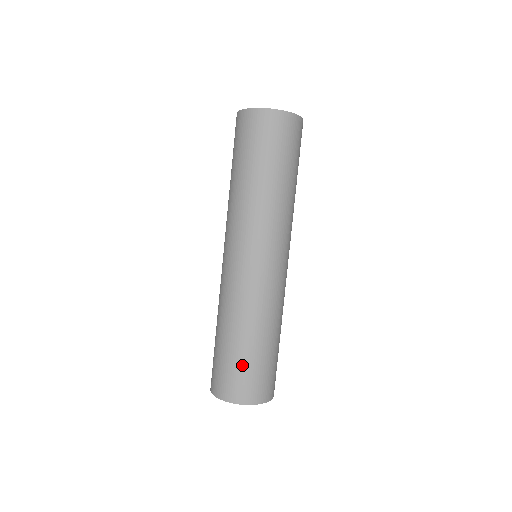
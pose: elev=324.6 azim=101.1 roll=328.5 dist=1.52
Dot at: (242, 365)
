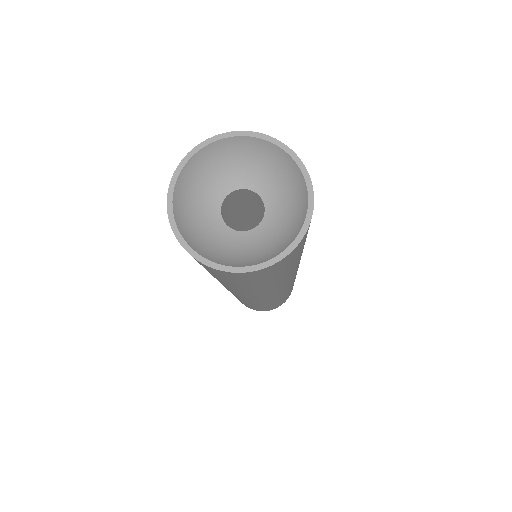
Dot at: occluded
